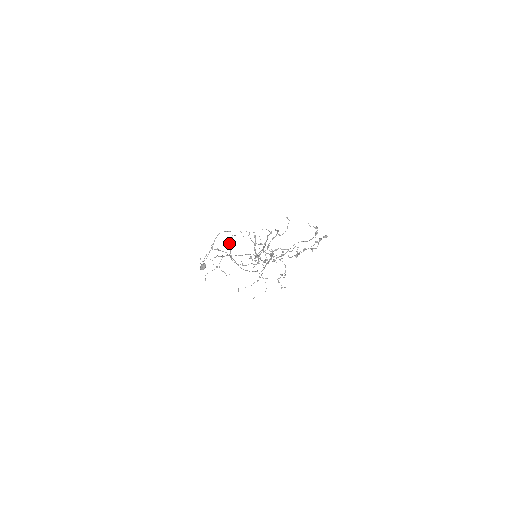
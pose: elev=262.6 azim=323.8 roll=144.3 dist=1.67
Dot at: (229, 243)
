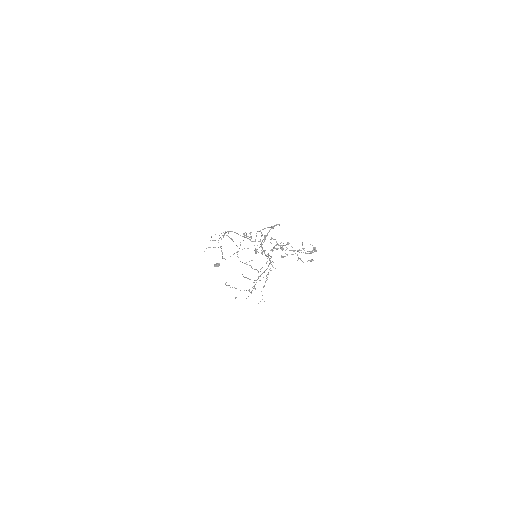
Dot at: occluded
